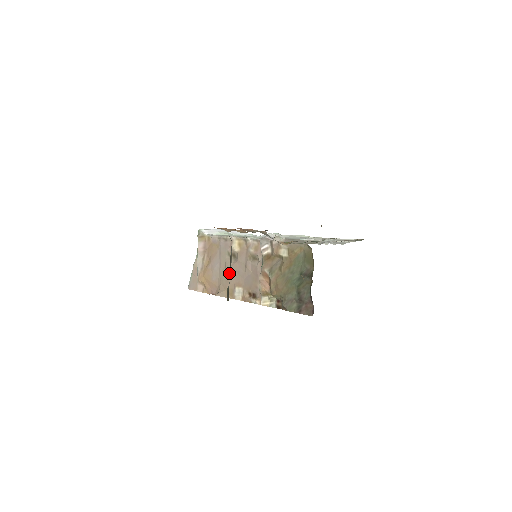
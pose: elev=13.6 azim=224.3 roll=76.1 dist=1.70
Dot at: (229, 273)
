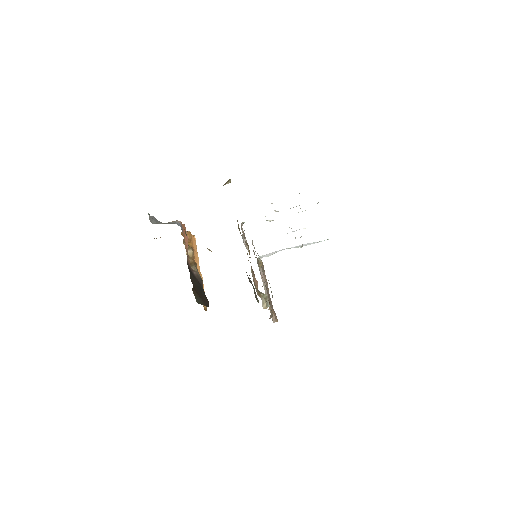
Dot at: occluded
